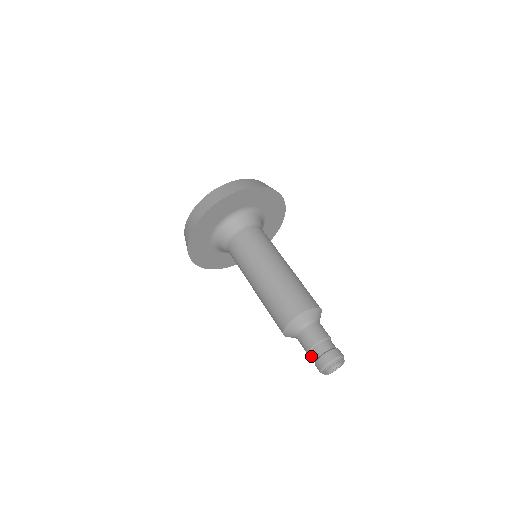
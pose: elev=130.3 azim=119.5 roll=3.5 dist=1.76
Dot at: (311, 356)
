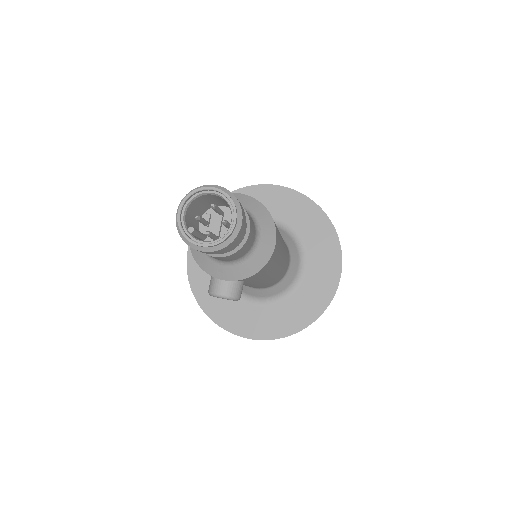
Dot at: occluded
